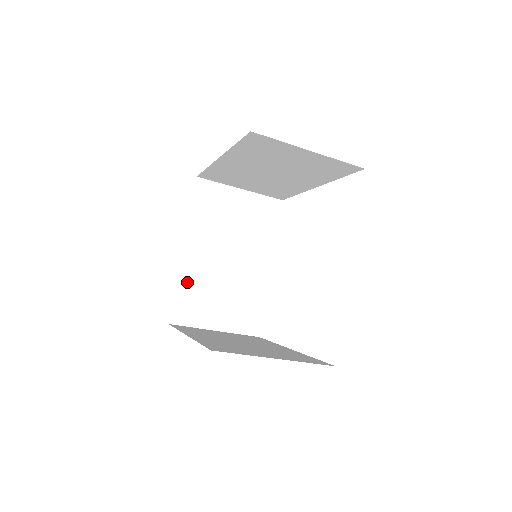
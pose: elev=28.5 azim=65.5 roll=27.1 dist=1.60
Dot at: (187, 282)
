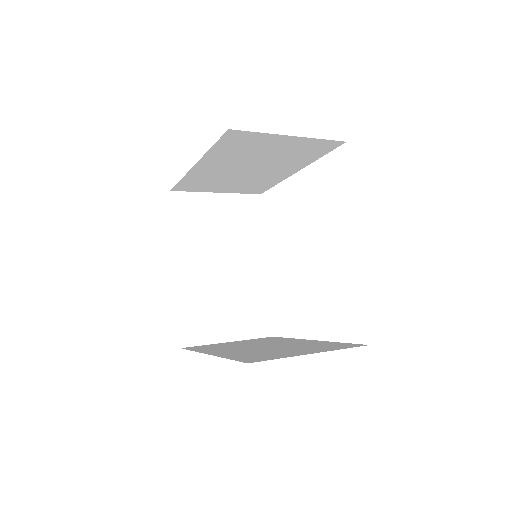
Dot at: (188, 301)
